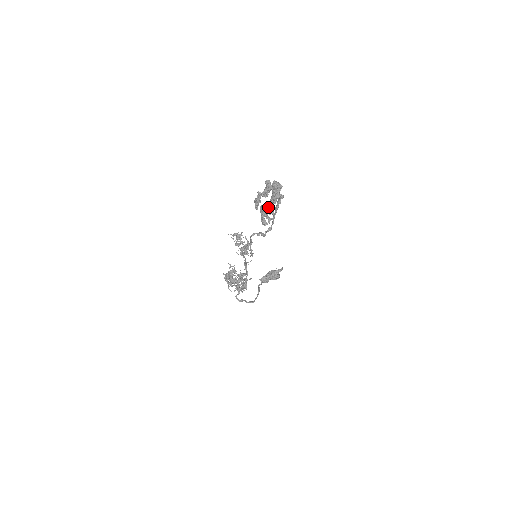
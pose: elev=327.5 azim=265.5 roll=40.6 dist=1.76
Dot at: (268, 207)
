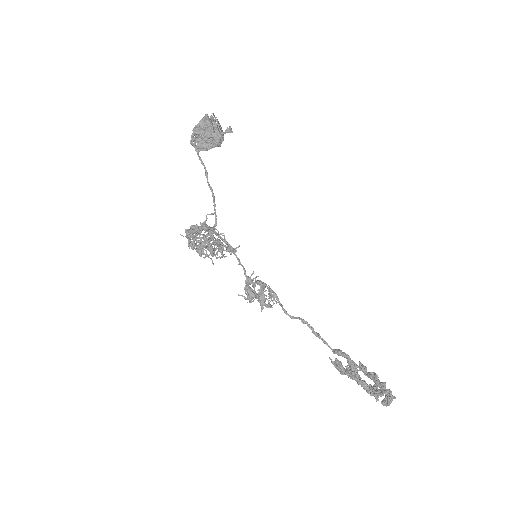
Dot at: occluded
